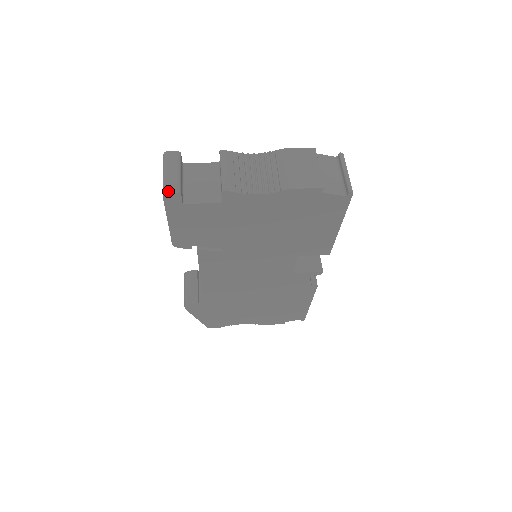
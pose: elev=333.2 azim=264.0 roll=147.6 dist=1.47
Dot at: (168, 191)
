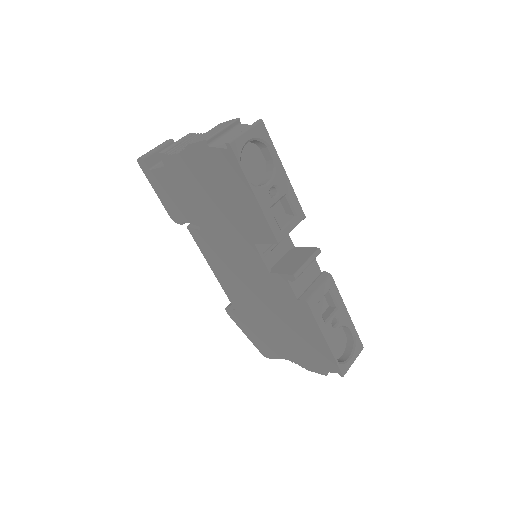
Dot at: (139, 158)
